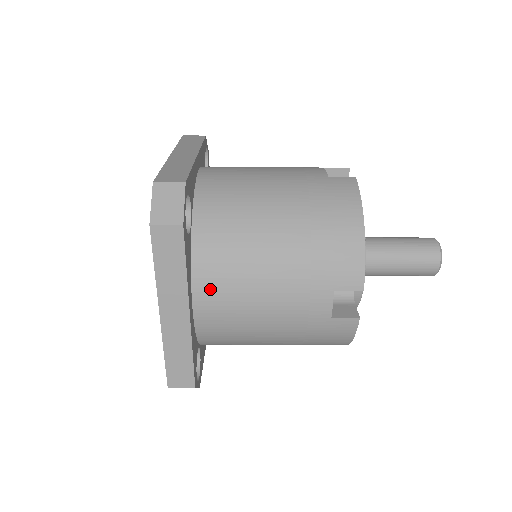
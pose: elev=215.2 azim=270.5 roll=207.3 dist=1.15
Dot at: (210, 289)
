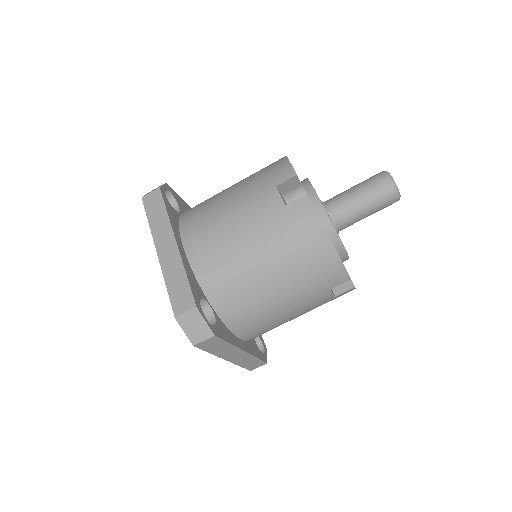
Dot at: (193, 231)
